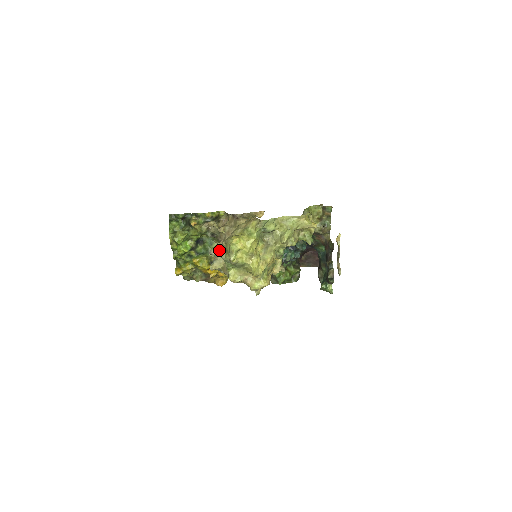
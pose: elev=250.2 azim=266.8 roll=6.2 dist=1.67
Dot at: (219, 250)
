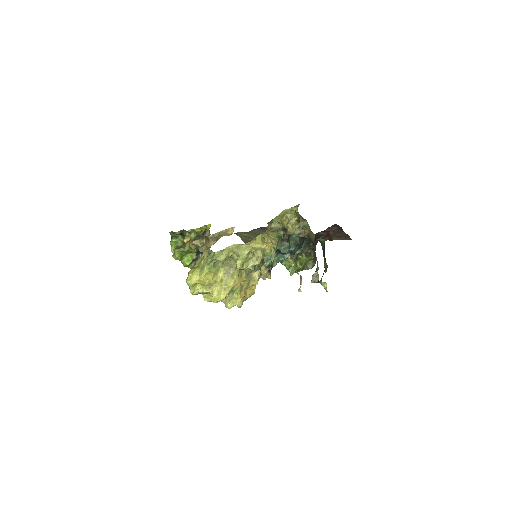
Dot at: occluded
